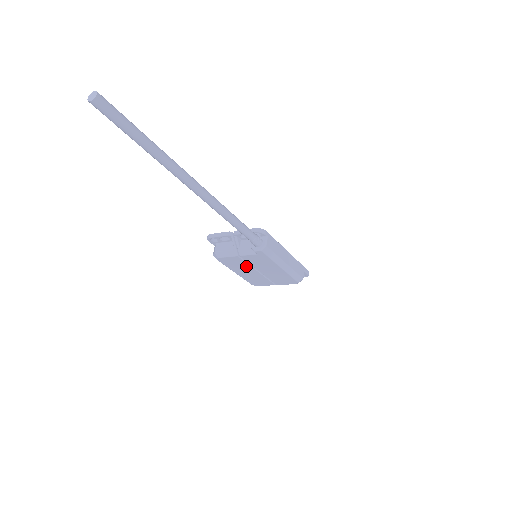
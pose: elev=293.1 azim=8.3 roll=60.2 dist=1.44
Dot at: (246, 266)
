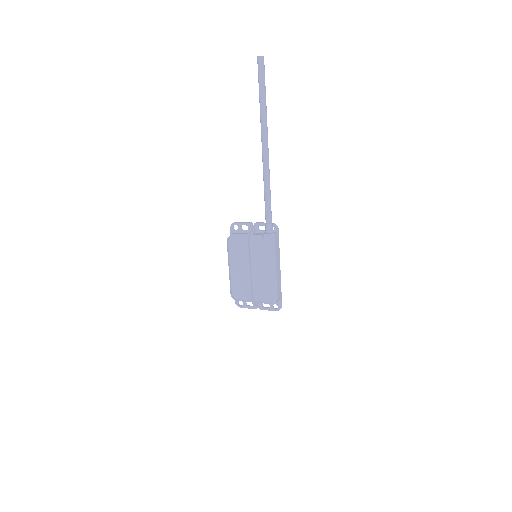
Dot at: (245, 258)
